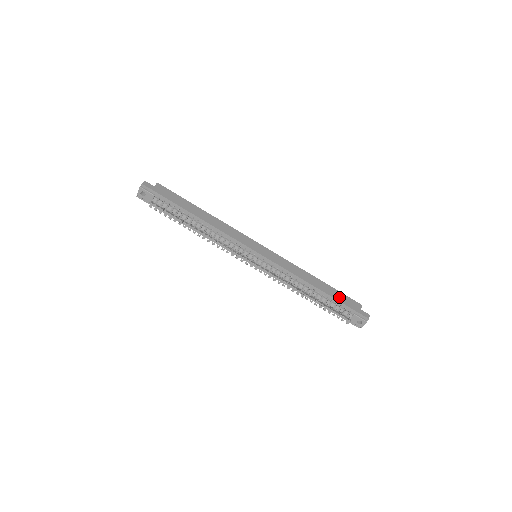
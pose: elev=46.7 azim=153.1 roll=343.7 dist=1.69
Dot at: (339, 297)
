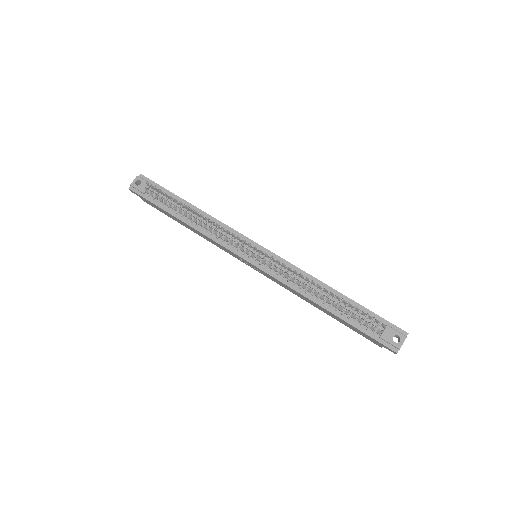
Dot at: occluded
